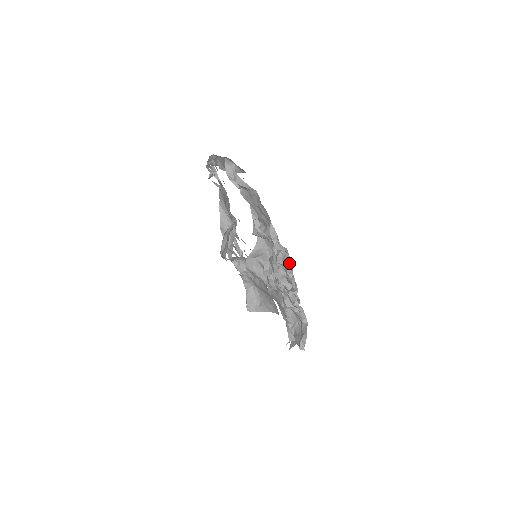
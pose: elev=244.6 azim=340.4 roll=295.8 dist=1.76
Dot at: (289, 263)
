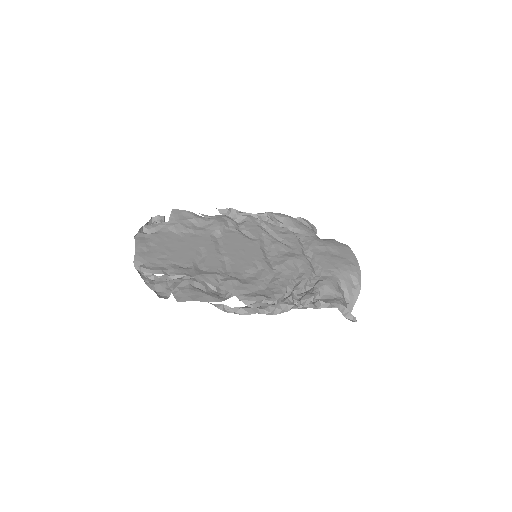
Dot at: occluded
